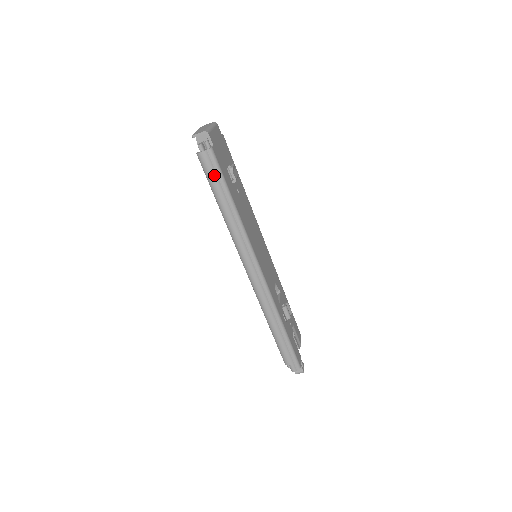
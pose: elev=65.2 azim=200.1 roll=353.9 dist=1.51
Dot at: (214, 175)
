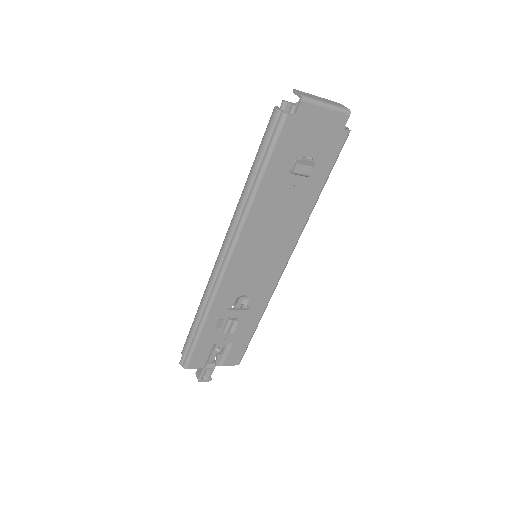
Dot at: (267, 140)
